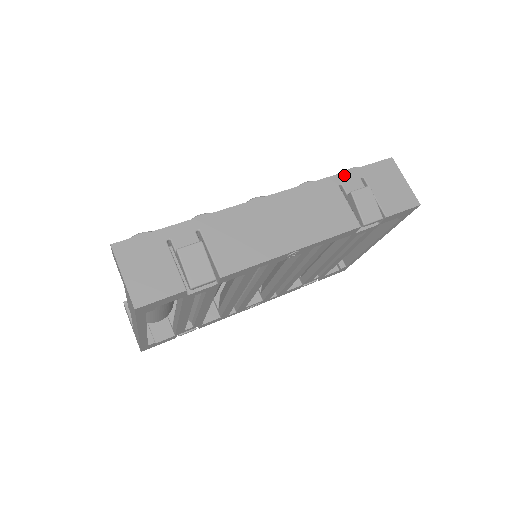
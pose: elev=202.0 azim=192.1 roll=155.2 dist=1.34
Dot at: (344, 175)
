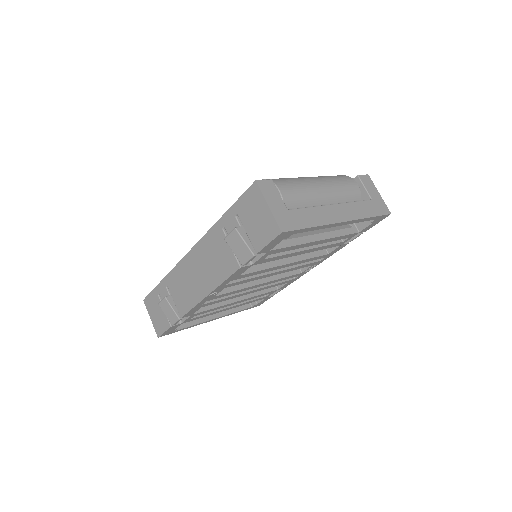
Dot at: (224, 217)
